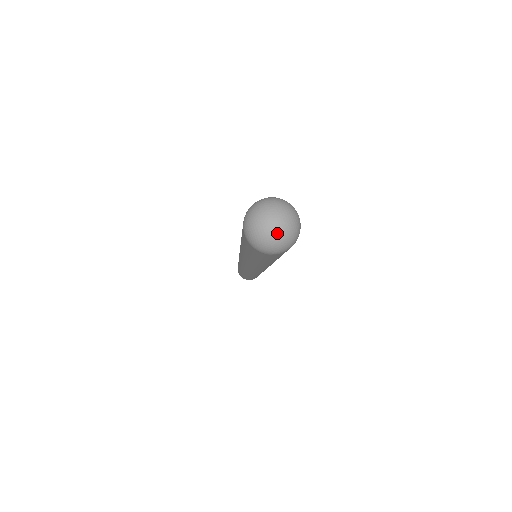
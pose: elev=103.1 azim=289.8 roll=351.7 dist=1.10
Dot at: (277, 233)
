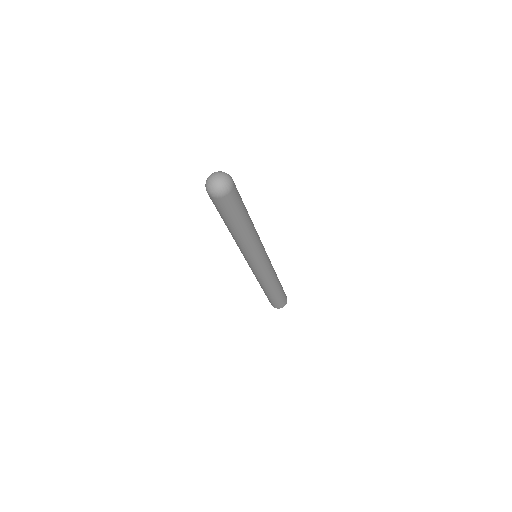
Dot at: (213, 183)
